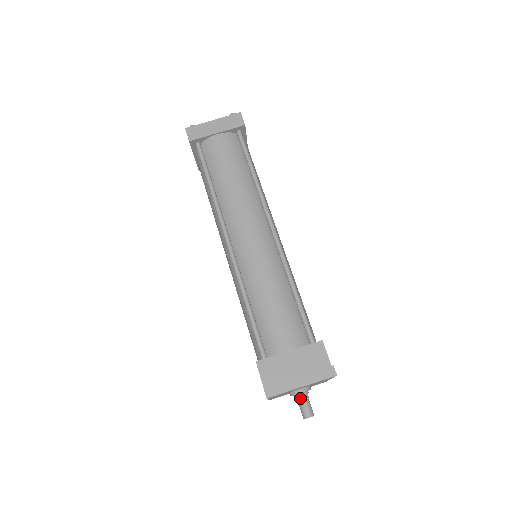
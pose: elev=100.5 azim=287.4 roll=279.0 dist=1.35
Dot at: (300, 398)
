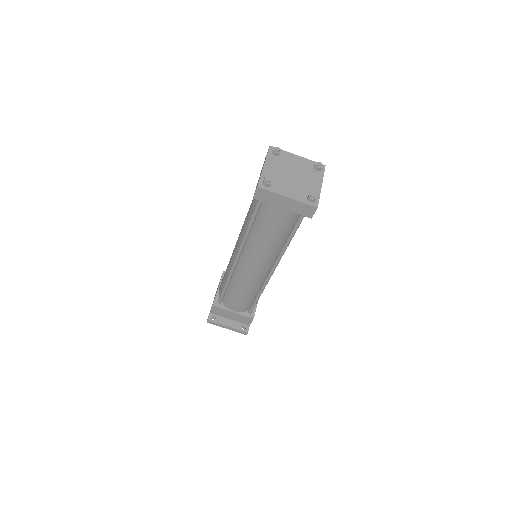
Dot at: occluded
